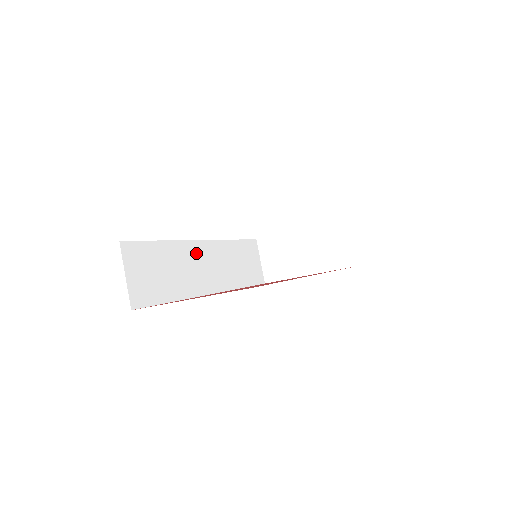
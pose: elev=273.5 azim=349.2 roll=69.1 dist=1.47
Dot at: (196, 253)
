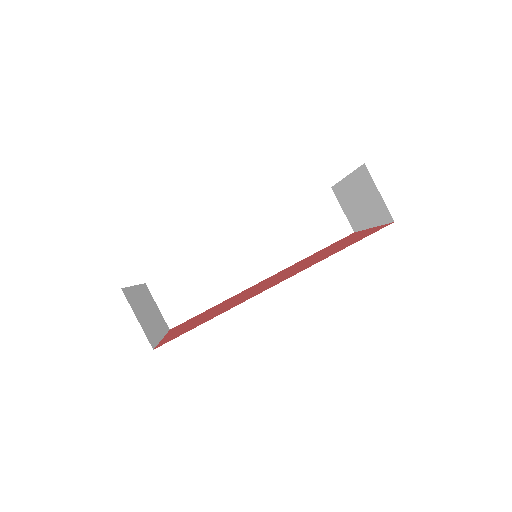
Dot at: (233, 251)
